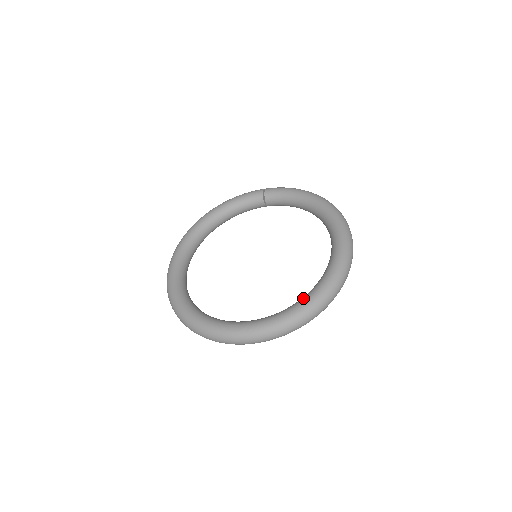
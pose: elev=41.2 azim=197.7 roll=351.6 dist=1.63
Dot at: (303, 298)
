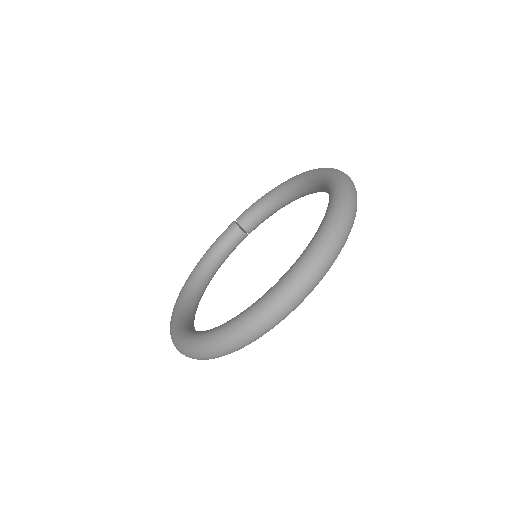
Dot at: (321, 222)
